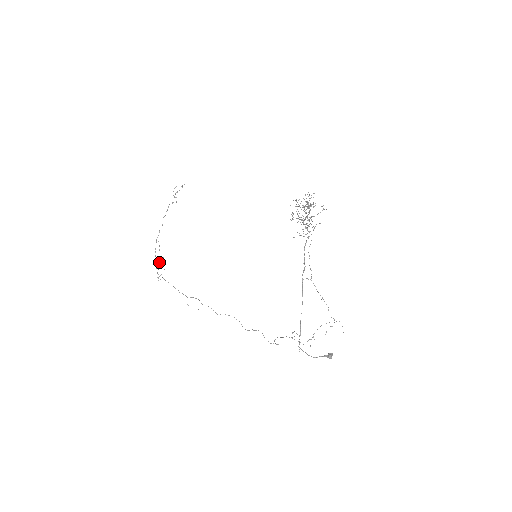
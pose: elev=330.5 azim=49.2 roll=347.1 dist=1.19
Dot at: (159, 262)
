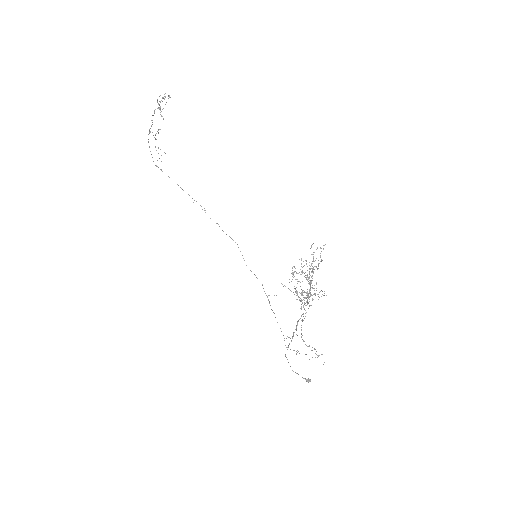
Dot at: occluded
